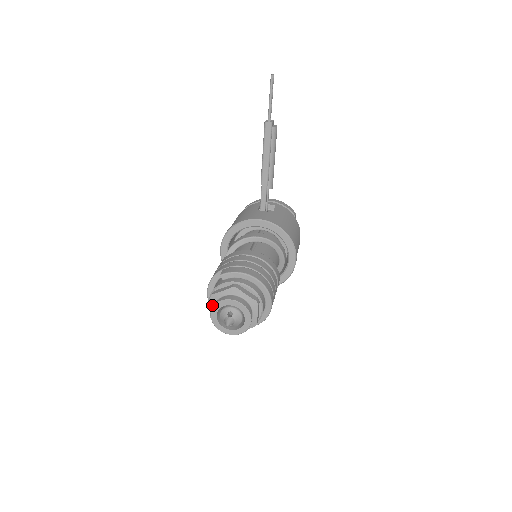
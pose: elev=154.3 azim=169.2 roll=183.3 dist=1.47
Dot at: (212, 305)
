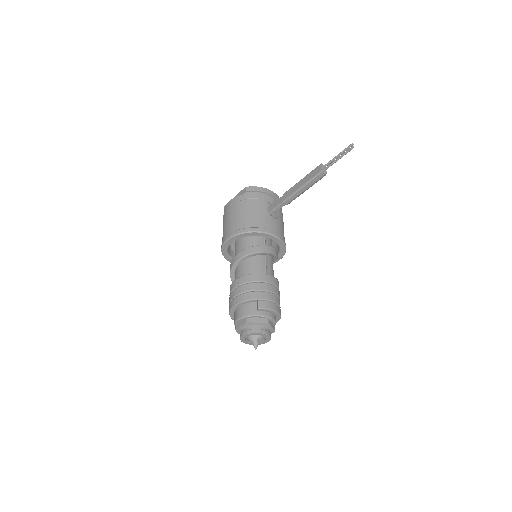
Dot at: (244, 326)
